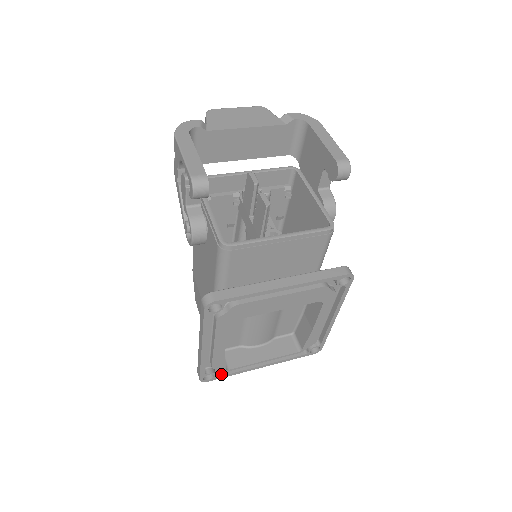
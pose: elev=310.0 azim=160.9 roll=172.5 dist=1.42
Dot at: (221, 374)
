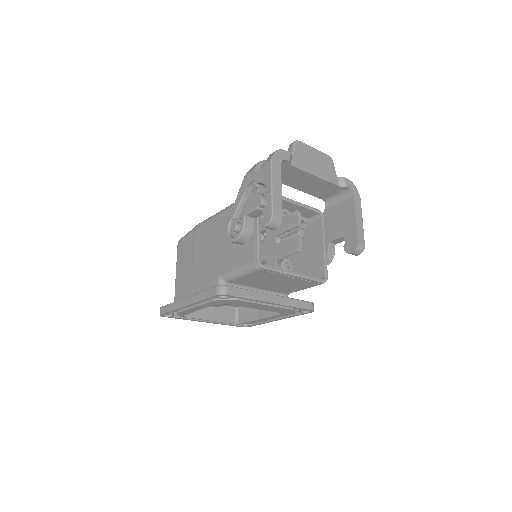
Dot at: (176, 316)
